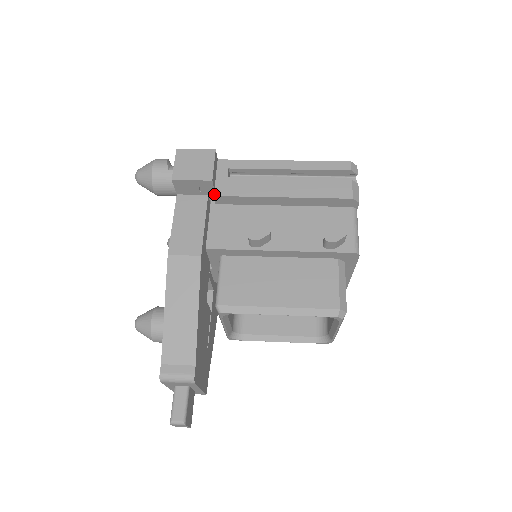
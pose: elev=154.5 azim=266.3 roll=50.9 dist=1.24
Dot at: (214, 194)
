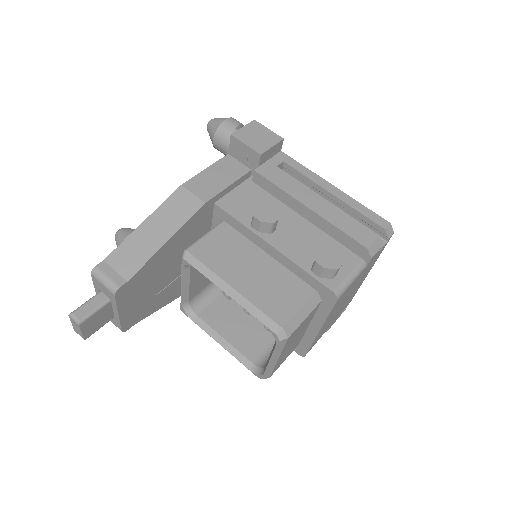
Dot at: (255, 169)
